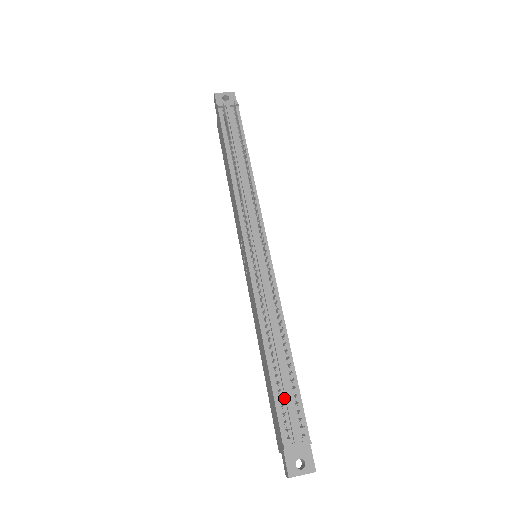
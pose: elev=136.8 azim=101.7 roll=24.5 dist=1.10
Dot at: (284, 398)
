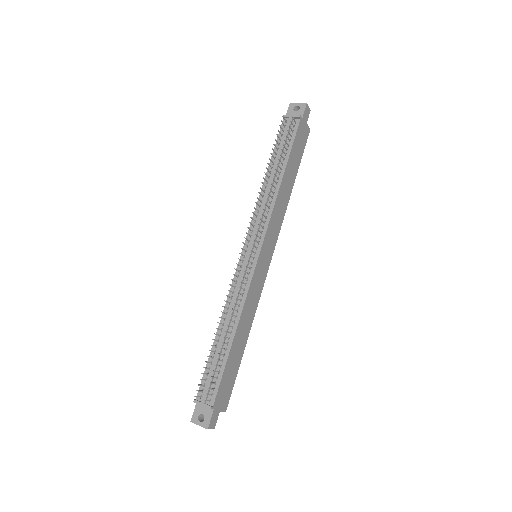
Dot at: (212, 369)
